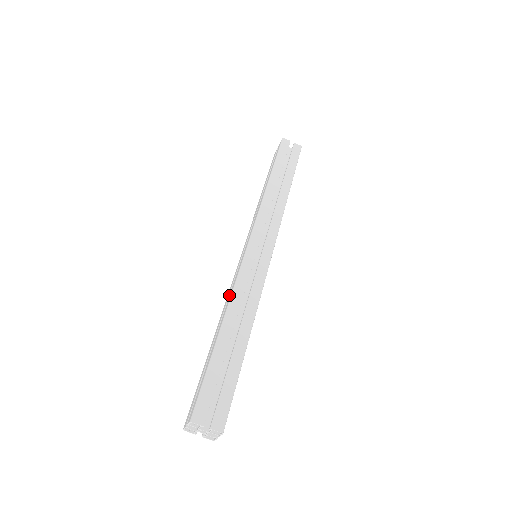
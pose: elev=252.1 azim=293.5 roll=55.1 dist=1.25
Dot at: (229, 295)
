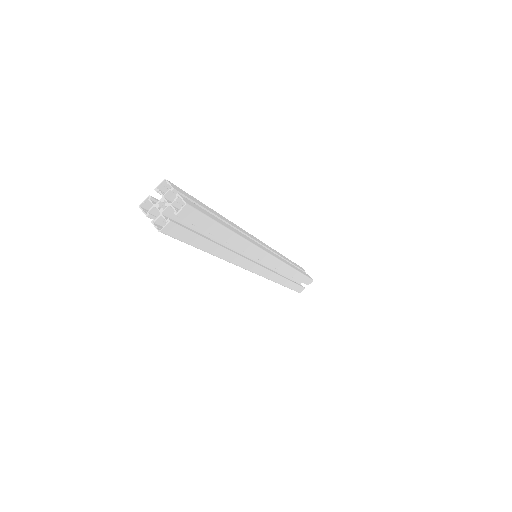
Dot at: occluded
